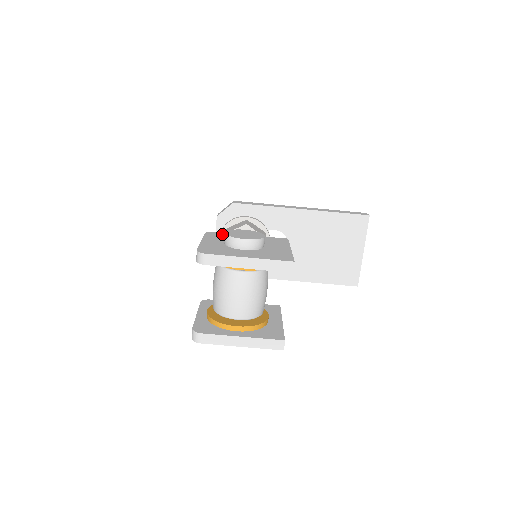
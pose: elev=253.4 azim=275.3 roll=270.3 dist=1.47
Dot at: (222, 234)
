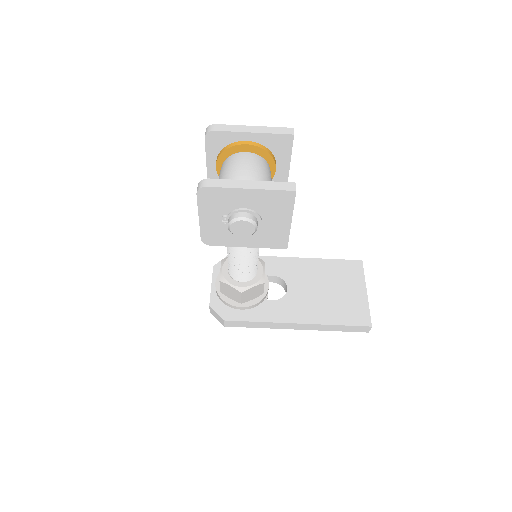
Dot at: occluded
